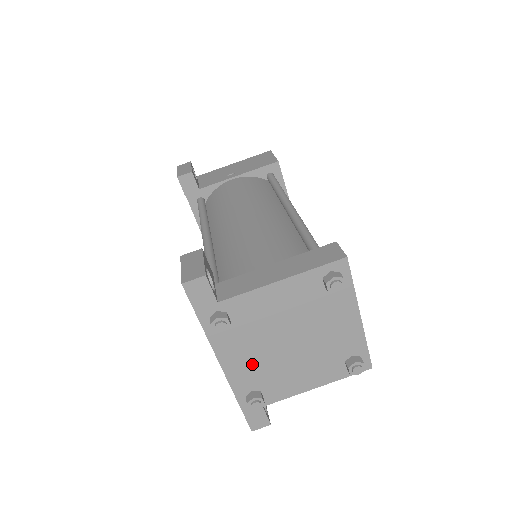
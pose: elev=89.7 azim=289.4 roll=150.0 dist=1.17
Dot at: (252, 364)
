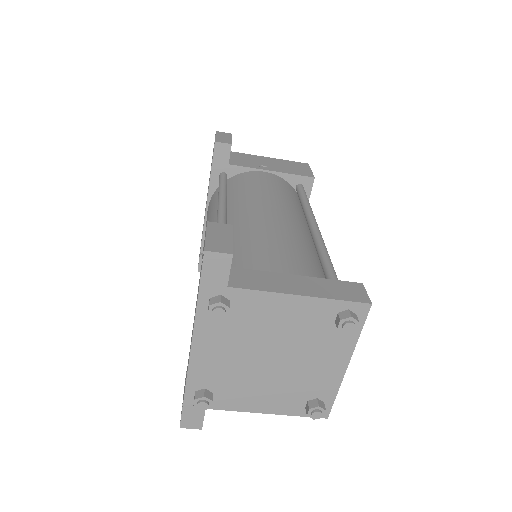
Dot at: (221, 363)
